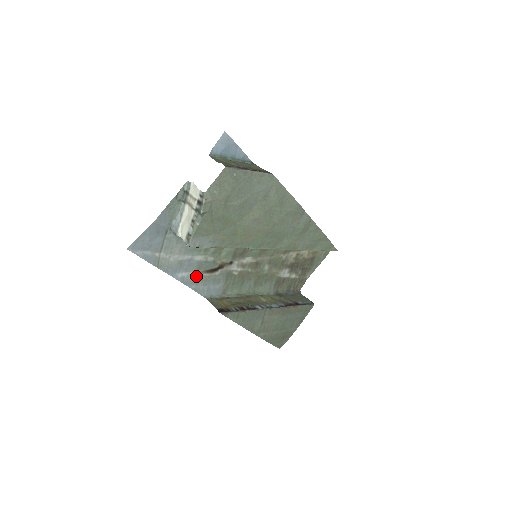
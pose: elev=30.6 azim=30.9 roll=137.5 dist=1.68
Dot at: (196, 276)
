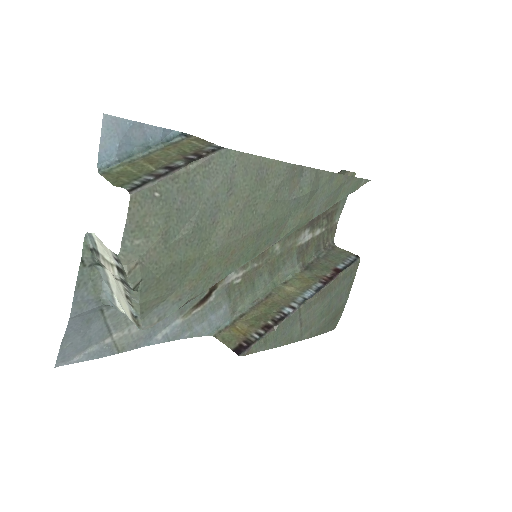
Dot at: (183, 321)
